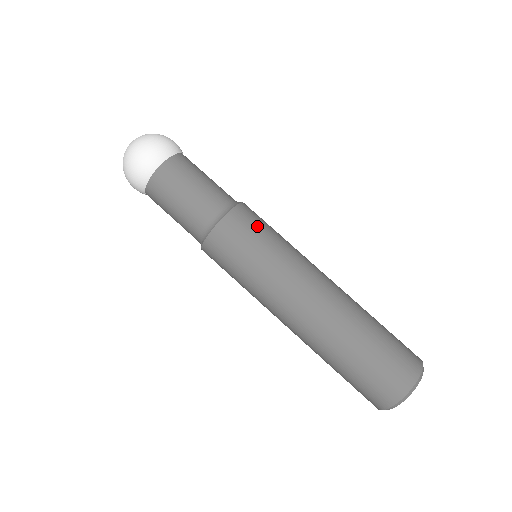
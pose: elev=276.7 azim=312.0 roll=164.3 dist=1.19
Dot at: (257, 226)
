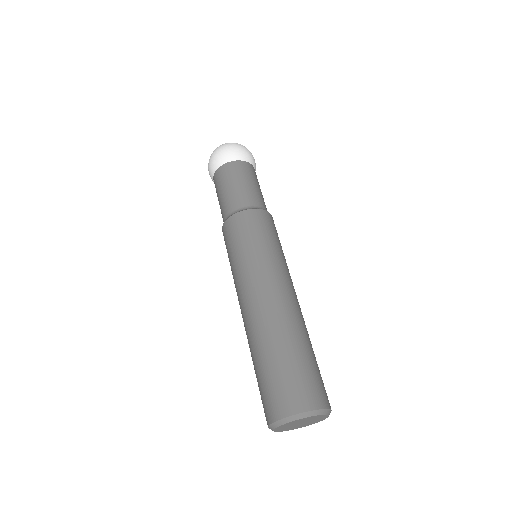
Dot at: occluded
